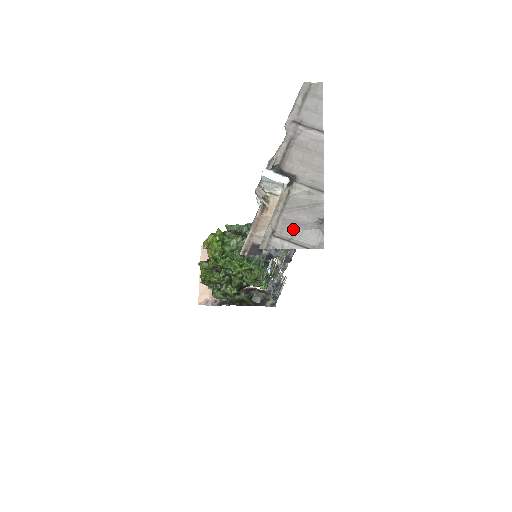
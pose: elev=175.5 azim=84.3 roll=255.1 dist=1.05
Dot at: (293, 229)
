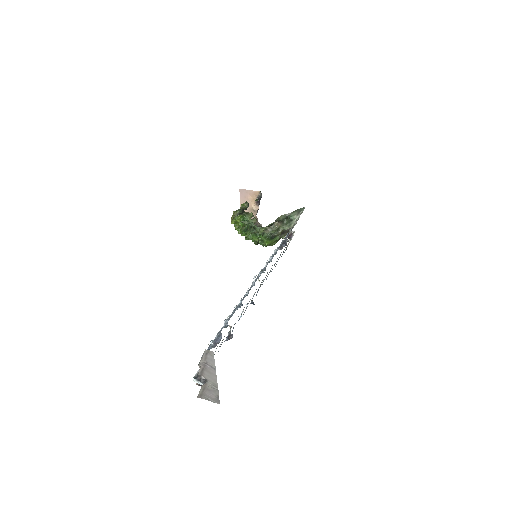
Dot at: (208, 396)
